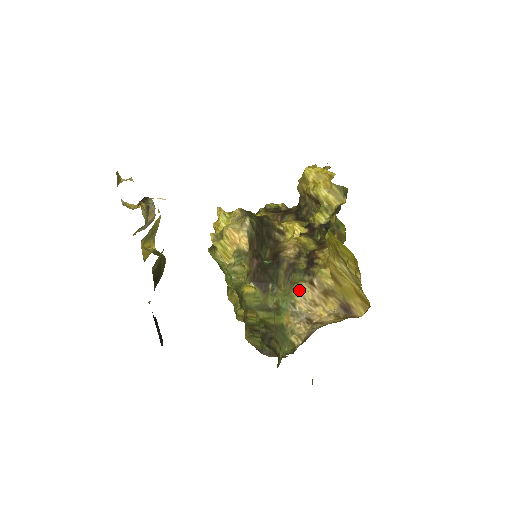
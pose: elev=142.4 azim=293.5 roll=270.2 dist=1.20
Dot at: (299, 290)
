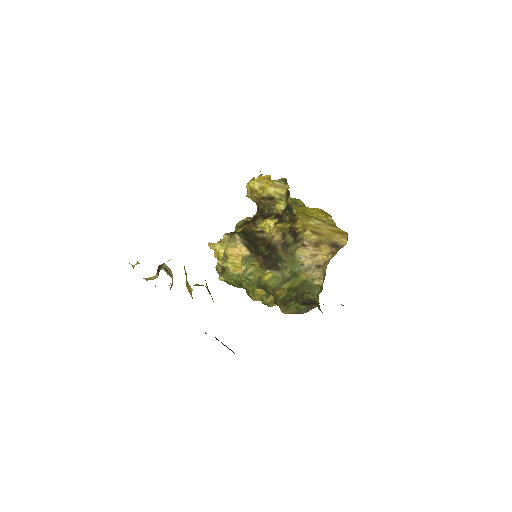
Dot at: (299, 254)
